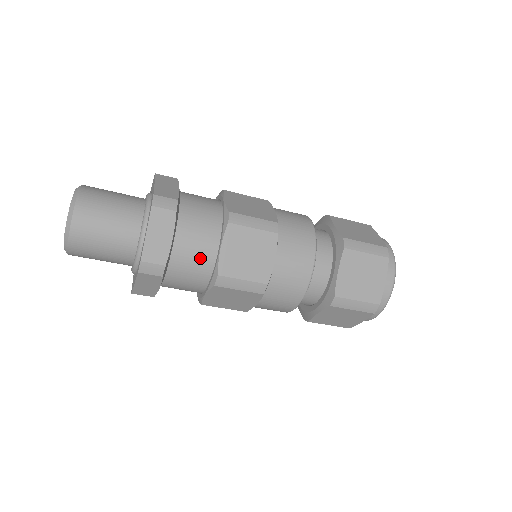
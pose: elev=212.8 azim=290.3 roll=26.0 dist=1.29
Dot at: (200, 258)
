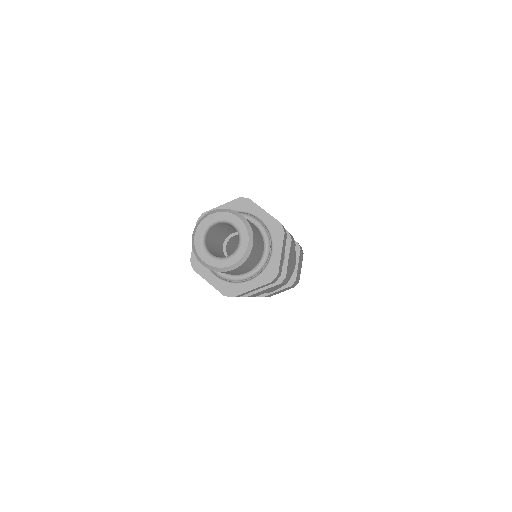
Dot at: occluded
